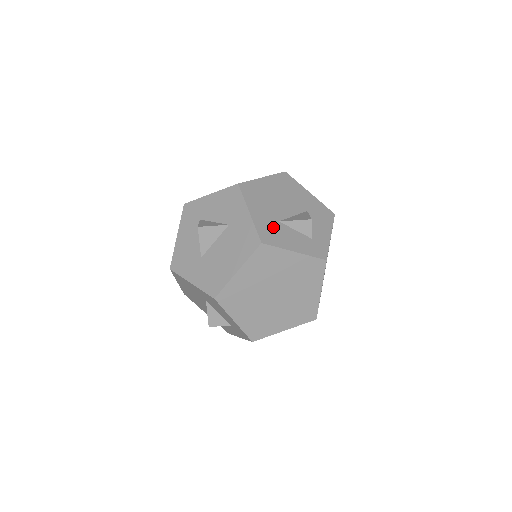
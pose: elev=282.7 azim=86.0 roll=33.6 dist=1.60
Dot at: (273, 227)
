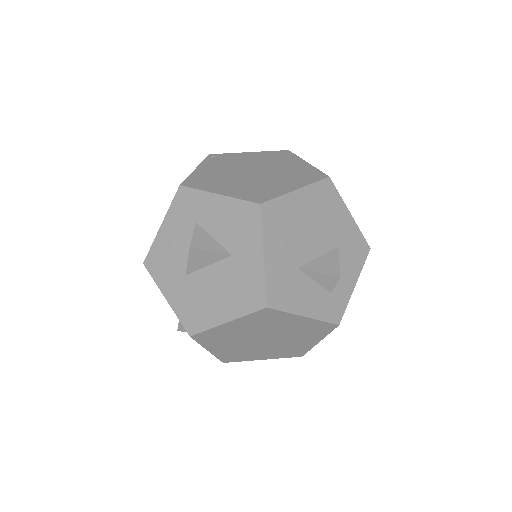
Dot at: (288, 279)
